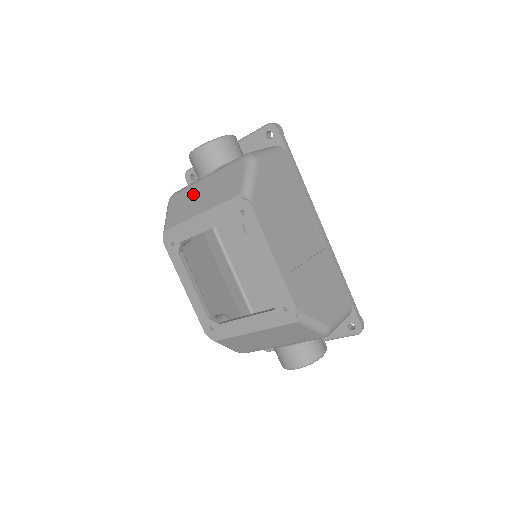
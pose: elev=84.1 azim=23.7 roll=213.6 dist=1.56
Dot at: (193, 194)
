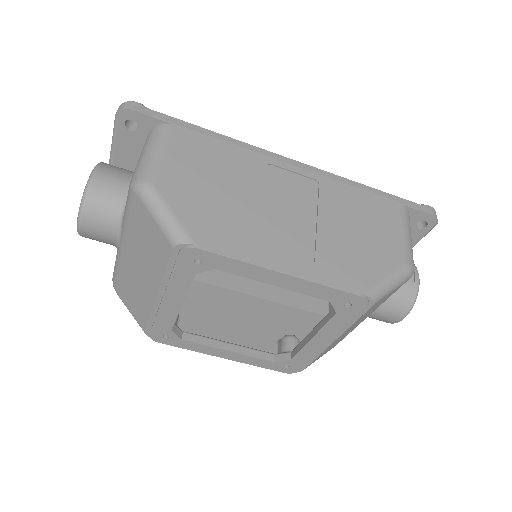
Dot at: (129, 273)
